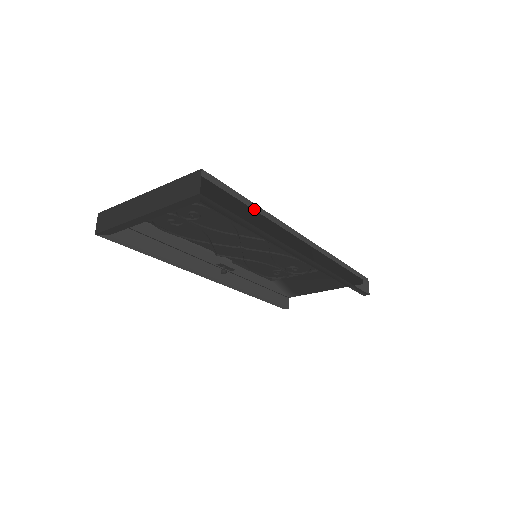
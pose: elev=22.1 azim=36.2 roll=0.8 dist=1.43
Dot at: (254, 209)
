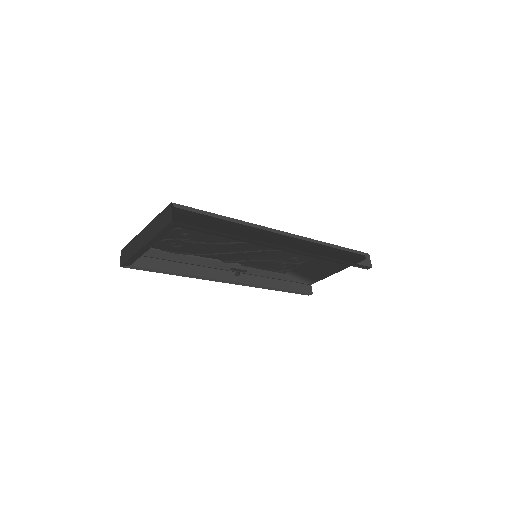
Dot at: (227, 221)
